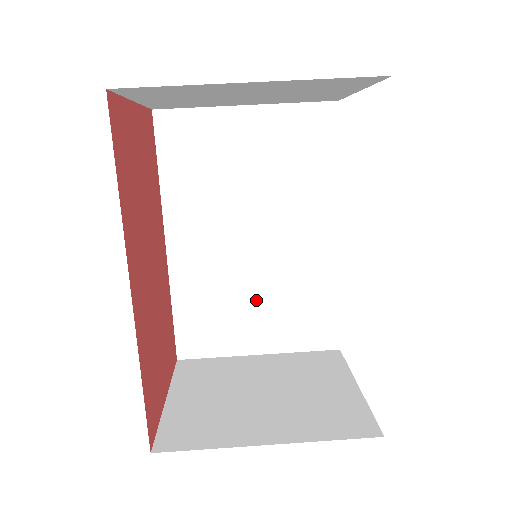
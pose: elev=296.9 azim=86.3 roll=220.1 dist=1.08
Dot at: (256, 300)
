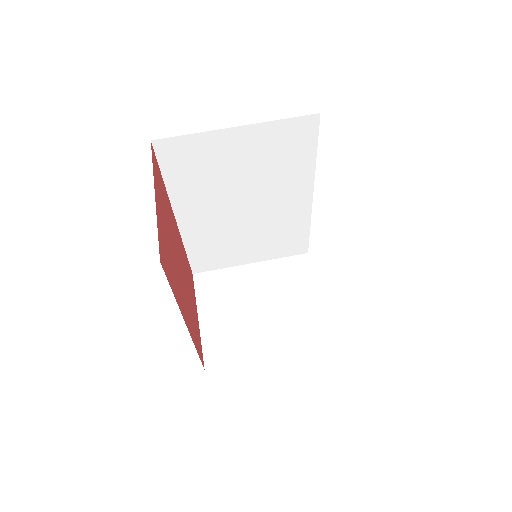
Dot at: (248, 239)
